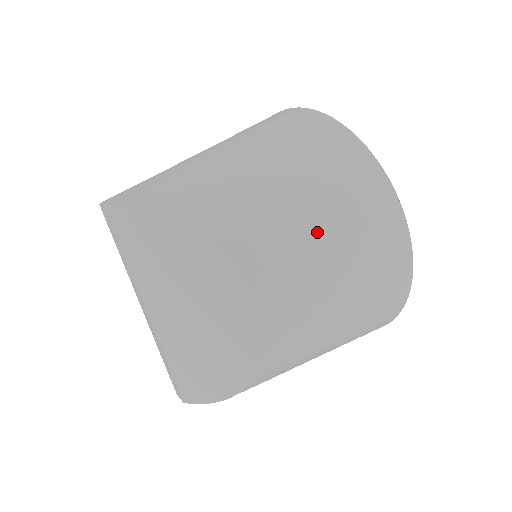
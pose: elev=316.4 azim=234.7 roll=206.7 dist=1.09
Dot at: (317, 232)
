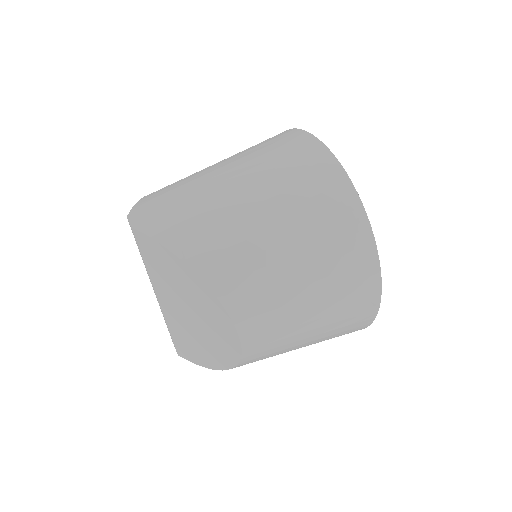
Dot at: (302, 289)
